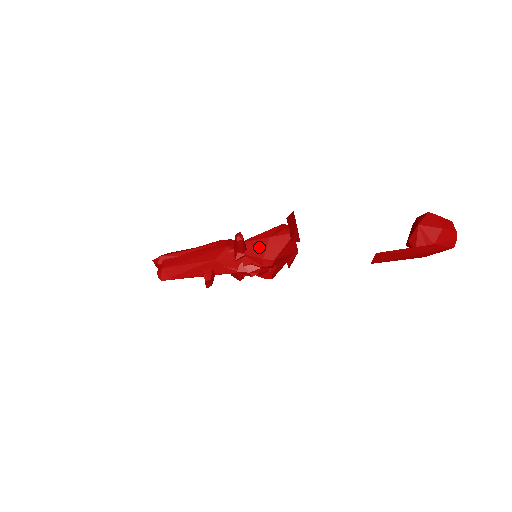
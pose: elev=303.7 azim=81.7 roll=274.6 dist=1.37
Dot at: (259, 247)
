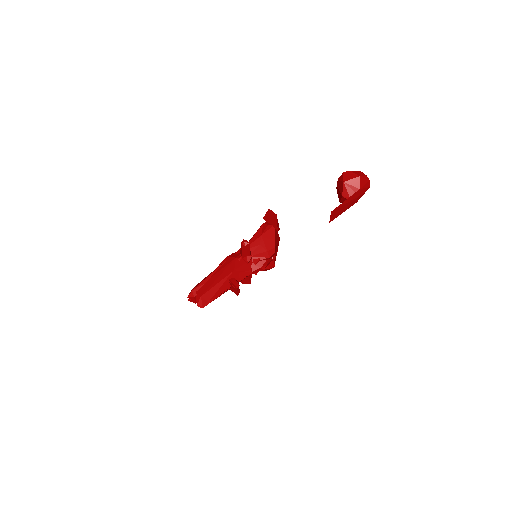
Dot at: (258, 245)
